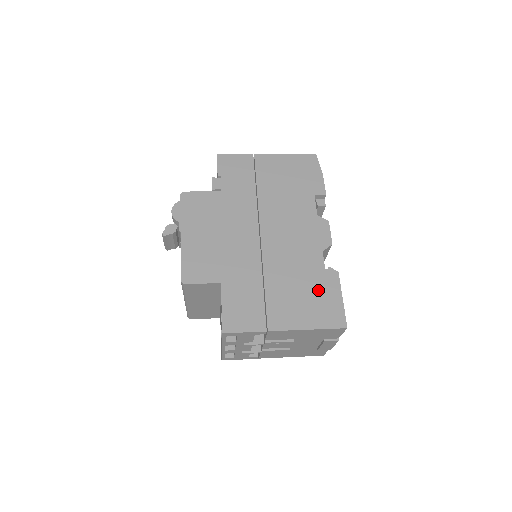
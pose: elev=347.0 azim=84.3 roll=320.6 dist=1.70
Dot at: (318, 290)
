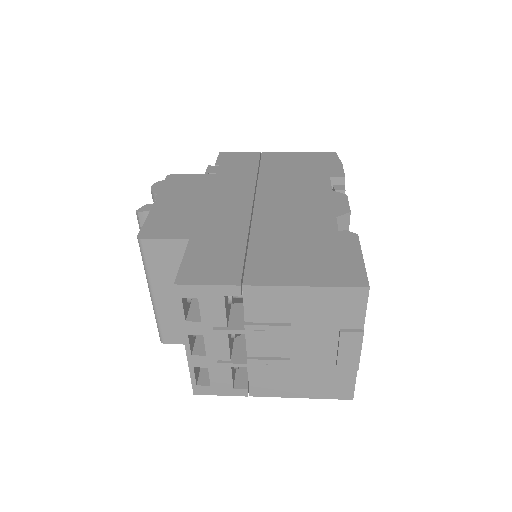
Dot at: (326, 249)
